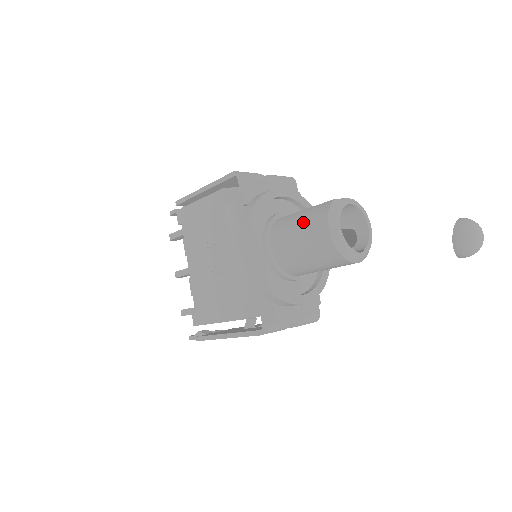
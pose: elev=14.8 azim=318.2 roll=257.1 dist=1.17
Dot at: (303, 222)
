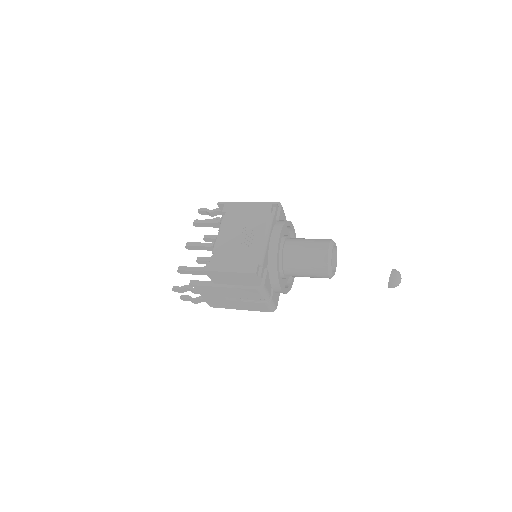
Dot at: (312, 241)
